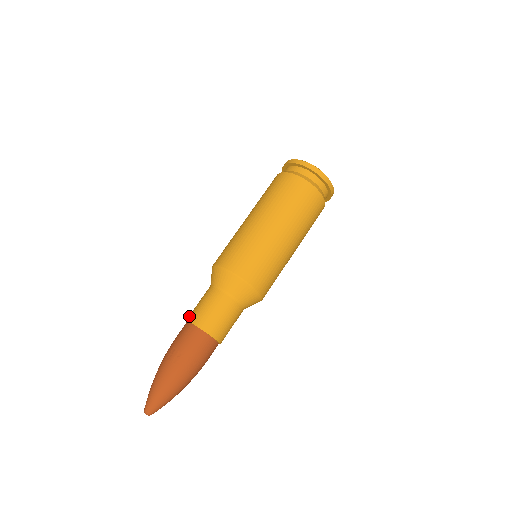
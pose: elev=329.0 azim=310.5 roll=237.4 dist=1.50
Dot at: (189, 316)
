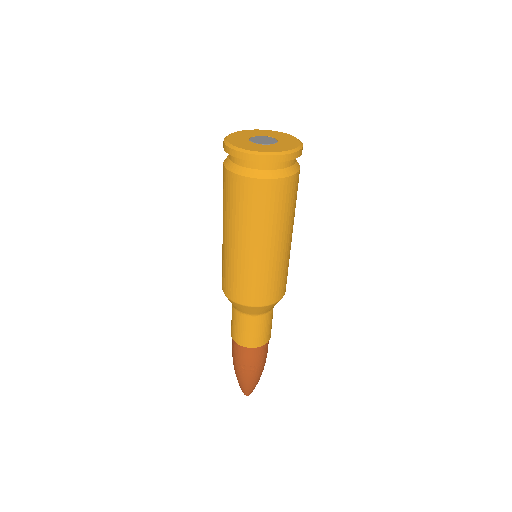
Dot at: (236, 340)
